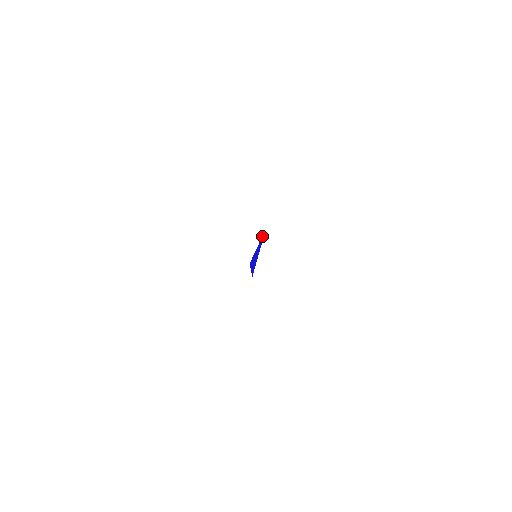
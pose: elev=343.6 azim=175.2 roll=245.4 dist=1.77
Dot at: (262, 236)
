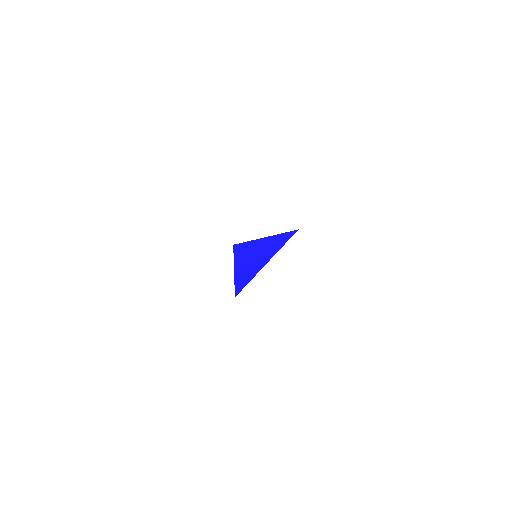
Dot at: (285, 233)
